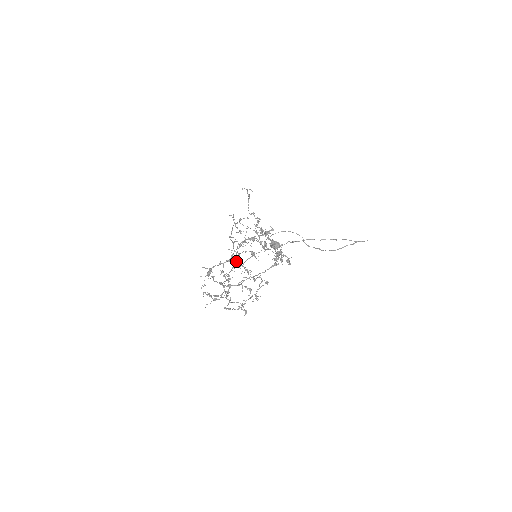
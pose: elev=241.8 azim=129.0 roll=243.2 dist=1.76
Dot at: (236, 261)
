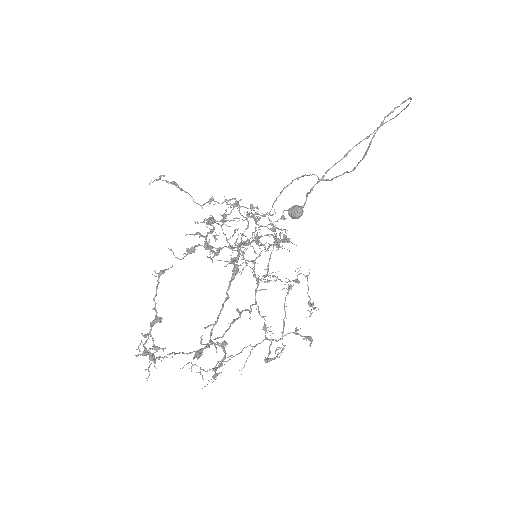
Dot at: (254, 275)
